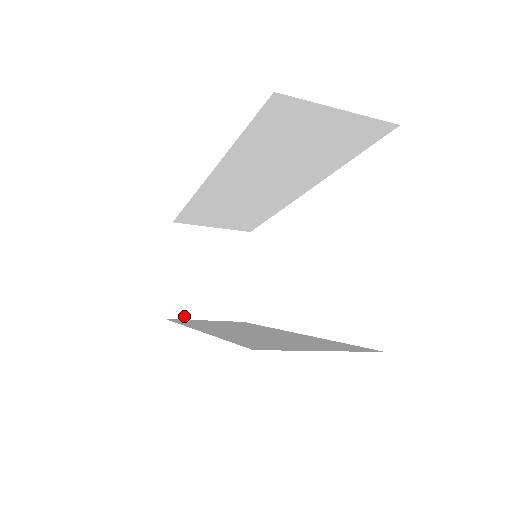
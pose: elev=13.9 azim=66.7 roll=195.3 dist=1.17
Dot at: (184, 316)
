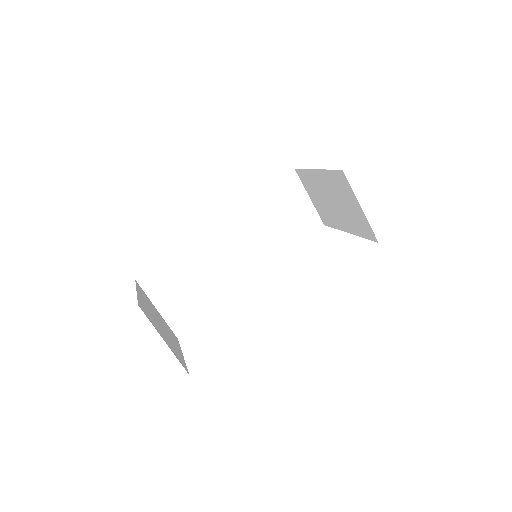
Dot at: (150, 321)
